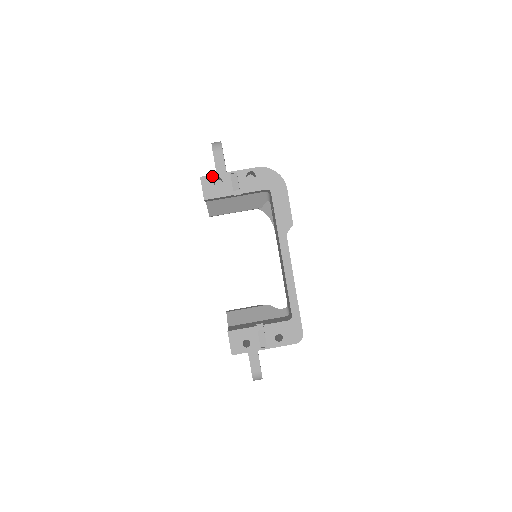
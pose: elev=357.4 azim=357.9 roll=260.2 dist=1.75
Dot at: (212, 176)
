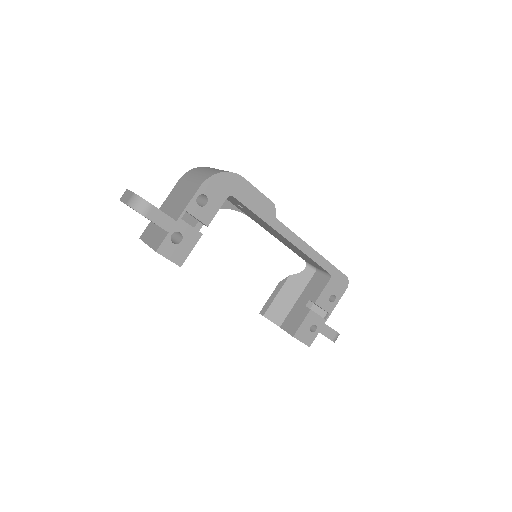
Dot at: (166, 239)
